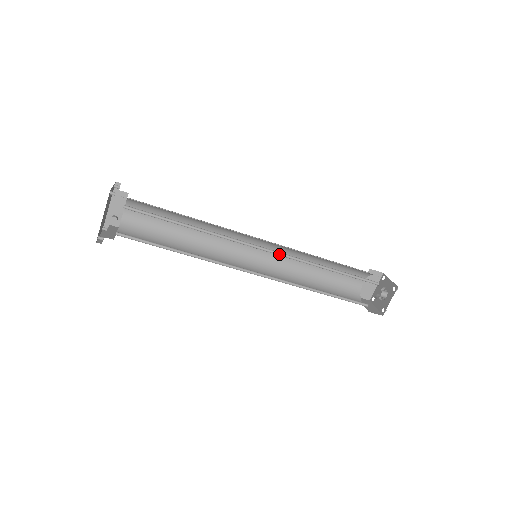
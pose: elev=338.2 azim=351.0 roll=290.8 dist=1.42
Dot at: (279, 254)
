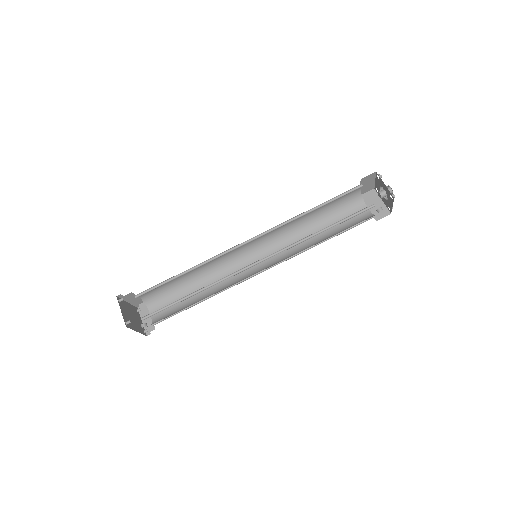
Dot at: (274, 254)
